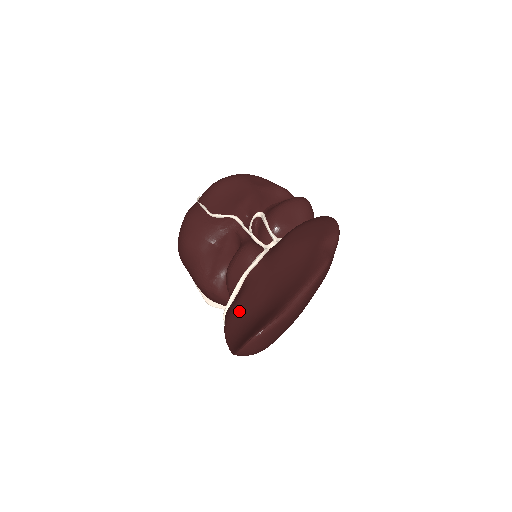
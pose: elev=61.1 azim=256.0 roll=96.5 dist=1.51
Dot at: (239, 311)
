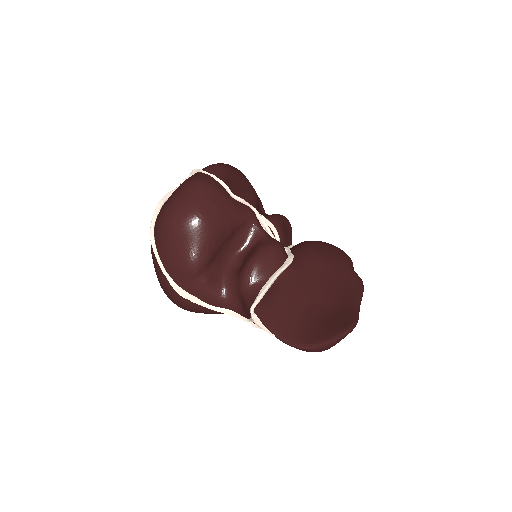
Dot at: (286, 305)
